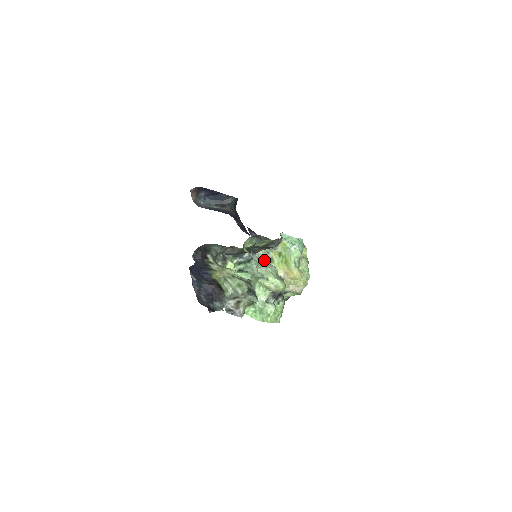
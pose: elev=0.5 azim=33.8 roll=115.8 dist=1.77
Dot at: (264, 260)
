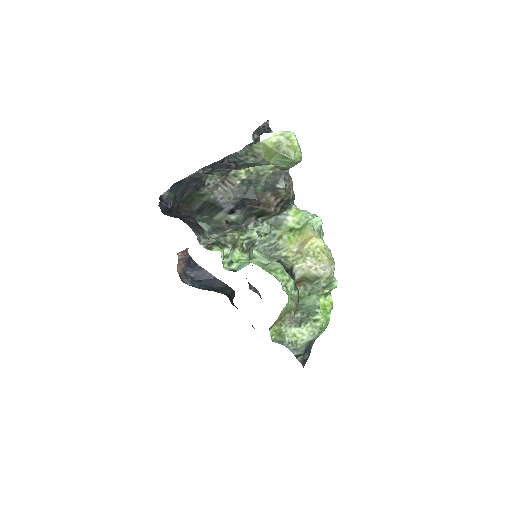
Dot at: (268, 243)
